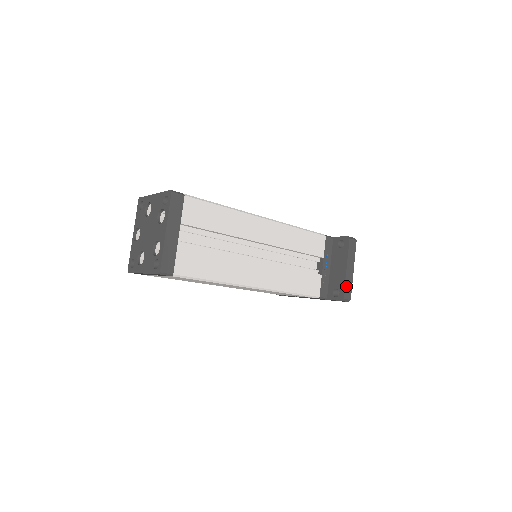
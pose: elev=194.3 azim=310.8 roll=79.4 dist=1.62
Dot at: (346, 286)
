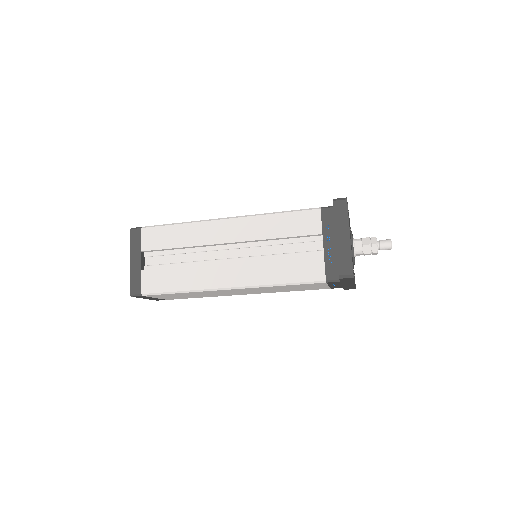
Dot at: (340, 259)
